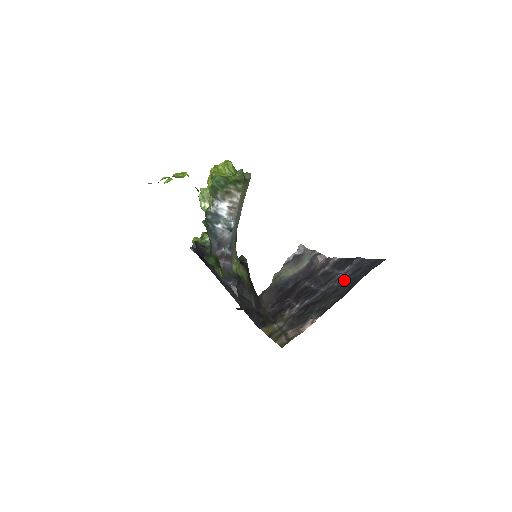
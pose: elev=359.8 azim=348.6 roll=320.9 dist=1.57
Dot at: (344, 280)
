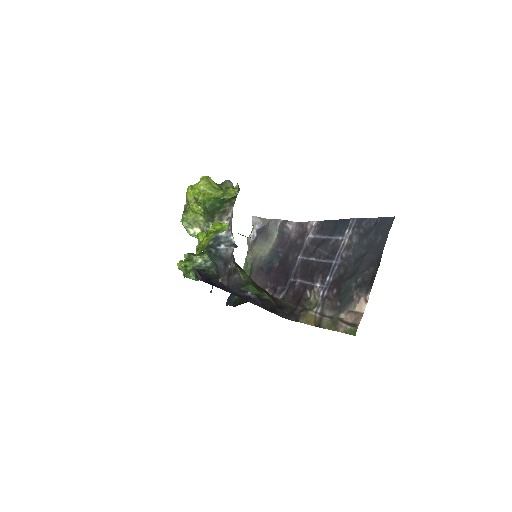
Dot at: (358, 247)
